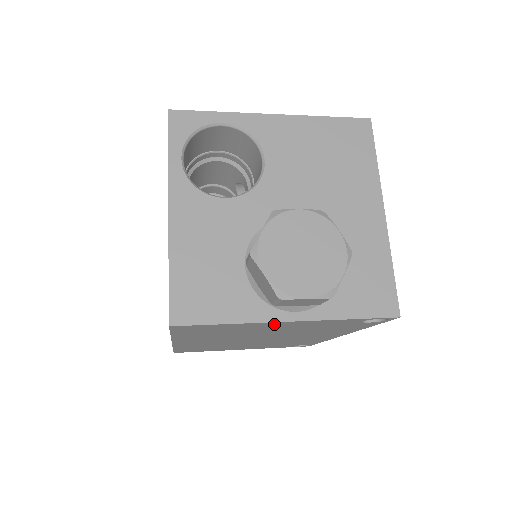
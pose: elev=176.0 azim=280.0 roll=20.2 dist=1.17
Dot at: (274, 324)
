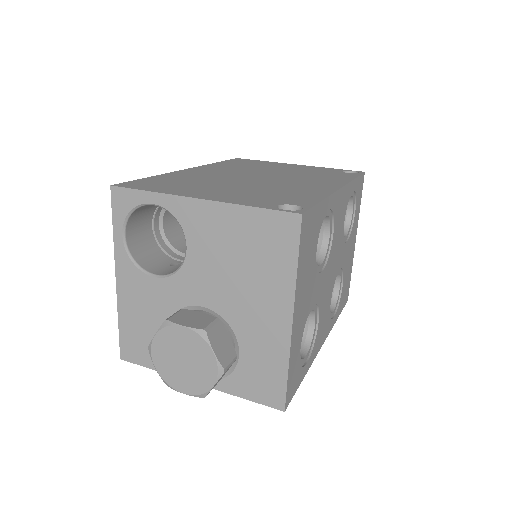
Dot at: occluded
